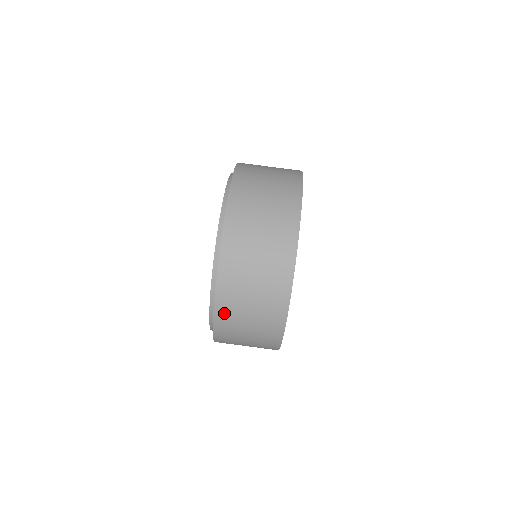
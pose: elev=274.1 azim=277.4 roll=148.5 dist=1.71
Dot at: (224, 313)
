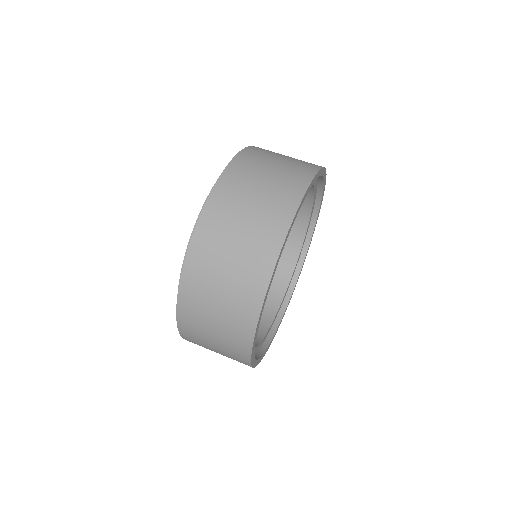
Dot at: (213, 215)
